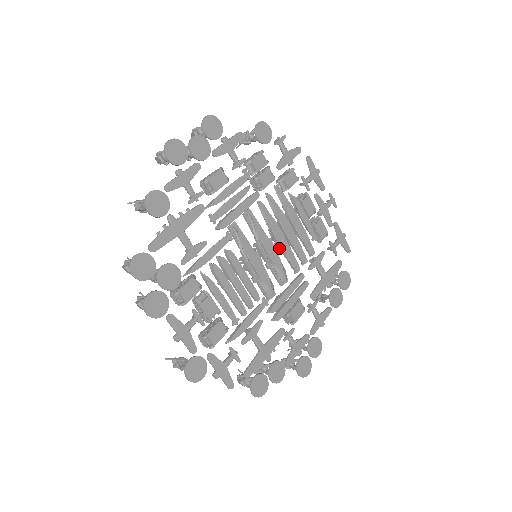
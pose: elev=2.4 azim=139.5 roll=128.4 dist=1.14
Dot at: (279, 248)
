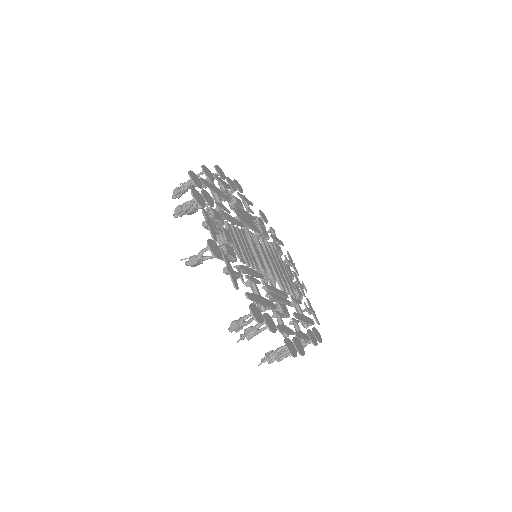
Dot at: occluded
